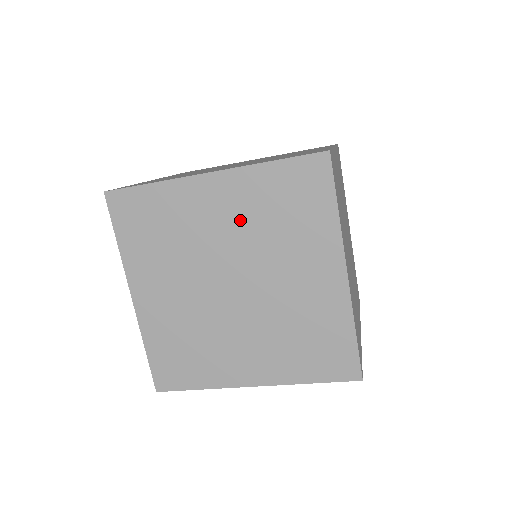
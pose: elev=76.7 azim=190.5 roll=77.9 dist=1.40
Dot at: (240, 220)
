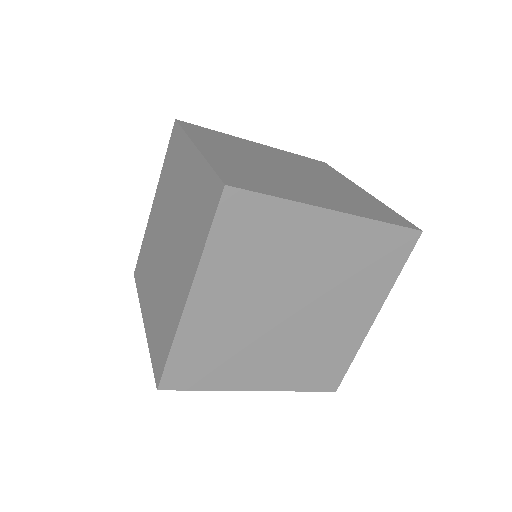
Dot at: (333, 259)
